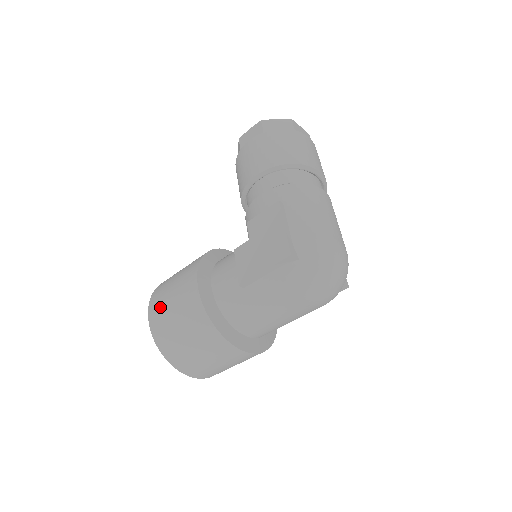
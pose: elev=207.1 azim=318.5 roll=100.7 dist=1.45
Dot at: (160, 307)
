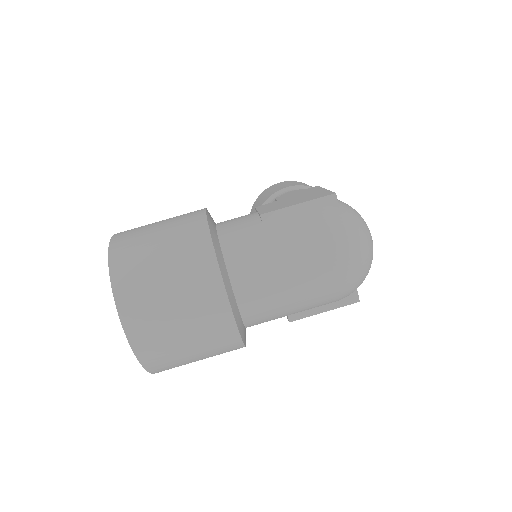
Dot at: (137, 228)
